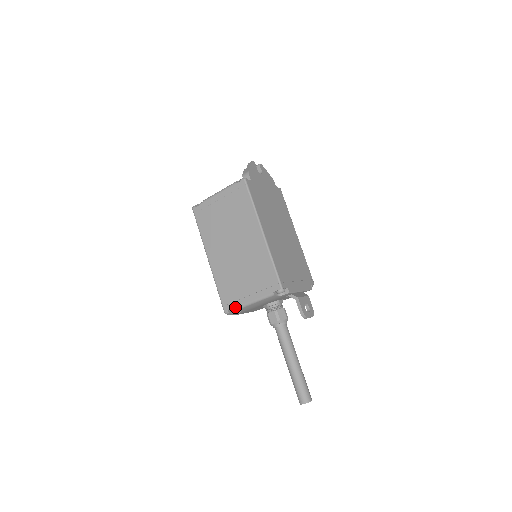
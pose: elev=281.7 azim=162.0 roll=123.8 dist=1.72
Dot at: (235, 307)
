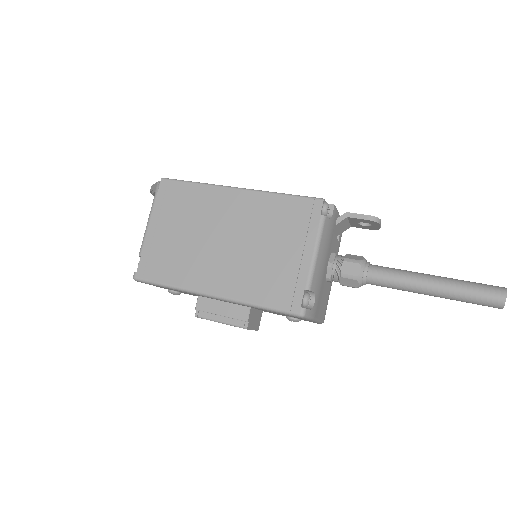
Dot at: (304, 293)
